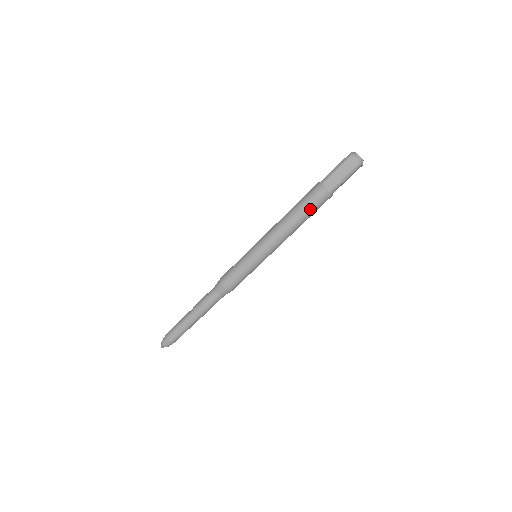
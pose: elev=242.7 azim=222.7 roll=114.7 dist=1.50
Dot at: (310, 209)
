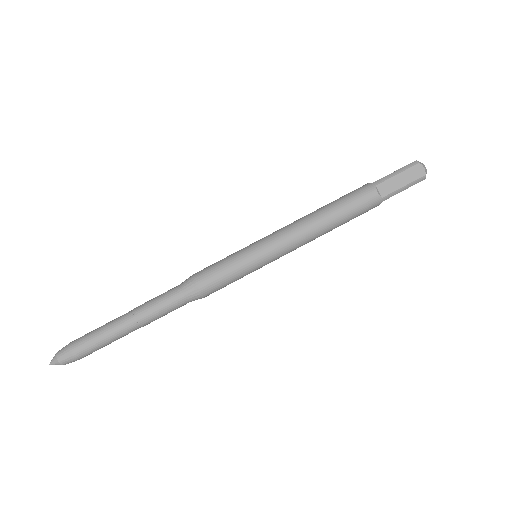
Dot at: (343, 198)
